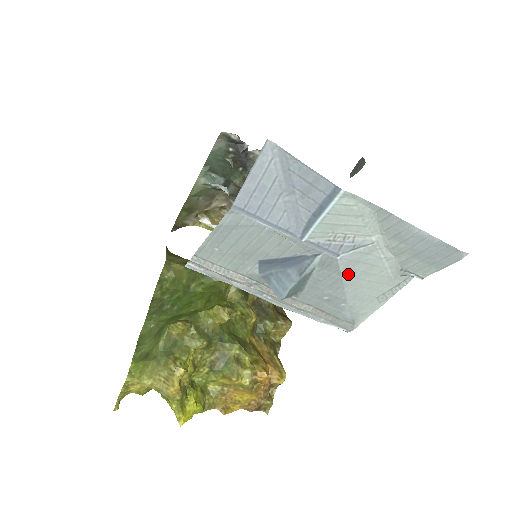
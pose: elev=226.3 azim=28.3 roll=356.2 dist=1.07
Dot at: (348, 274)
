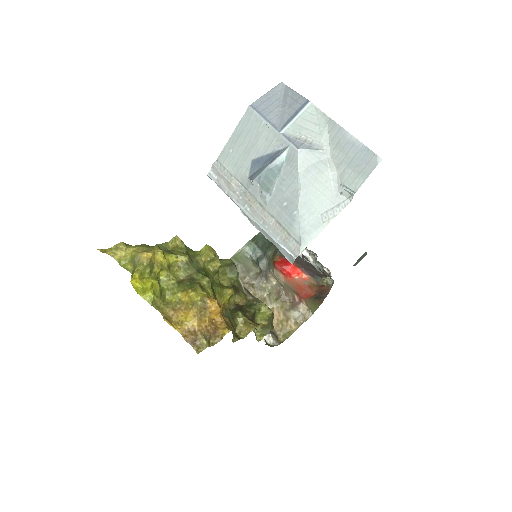
Dot at: (303, 173)
